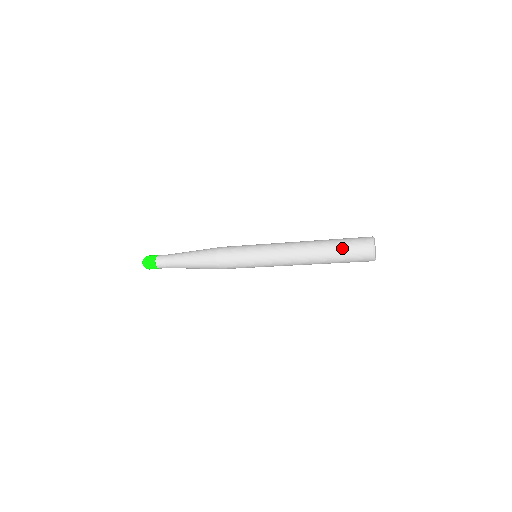
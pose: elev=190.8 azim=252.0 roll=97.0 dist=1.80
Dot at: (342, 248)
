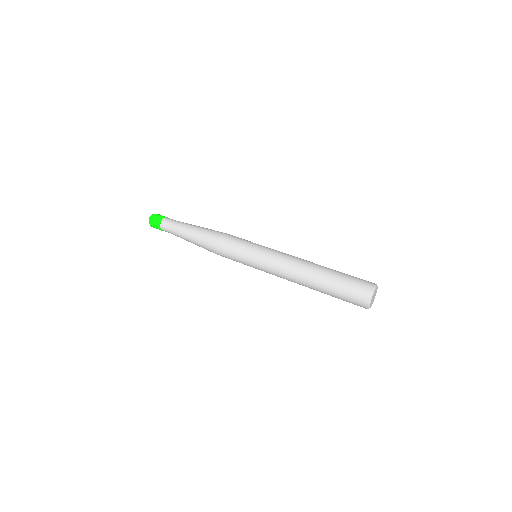
Dot at: occluded
